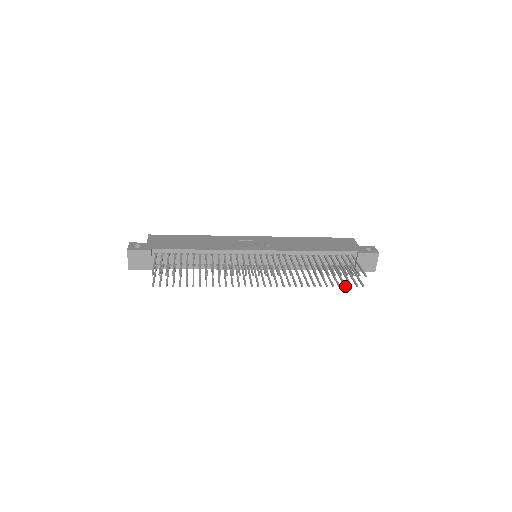
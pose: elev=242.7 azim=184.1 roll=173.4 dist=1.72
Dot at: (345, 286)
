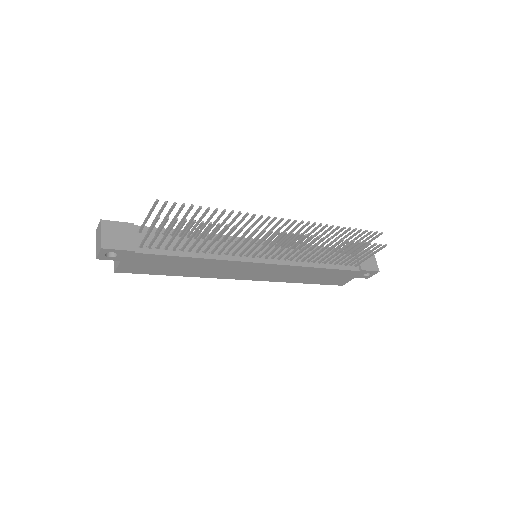
Dot at: (370, 242)
